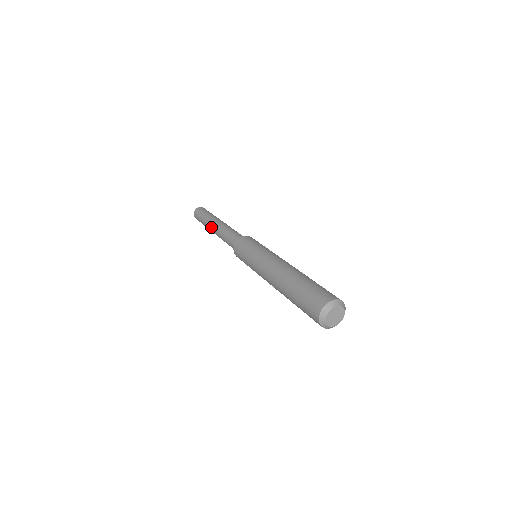
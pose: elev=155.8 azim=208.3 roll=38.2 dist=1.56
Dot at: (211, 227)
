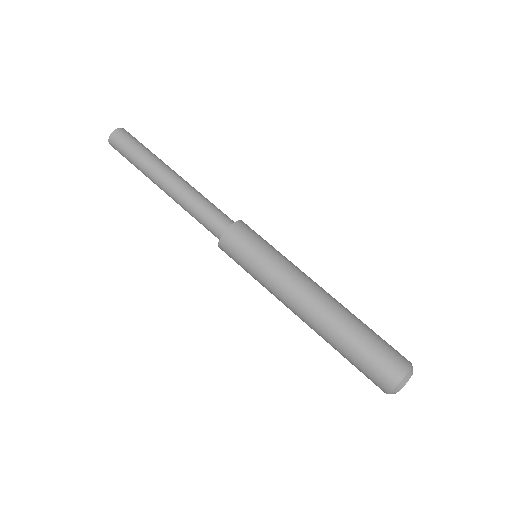
Dot at: (157, 182)
